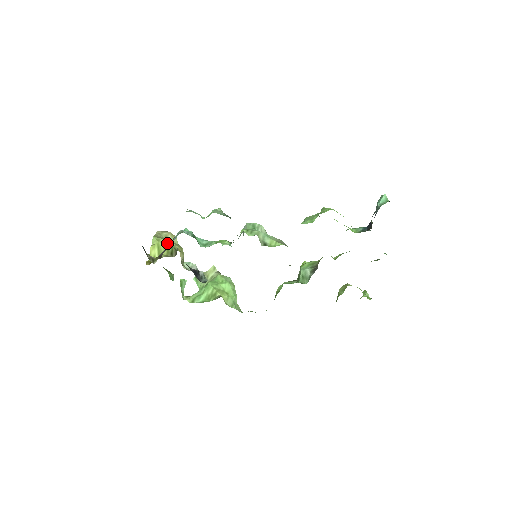
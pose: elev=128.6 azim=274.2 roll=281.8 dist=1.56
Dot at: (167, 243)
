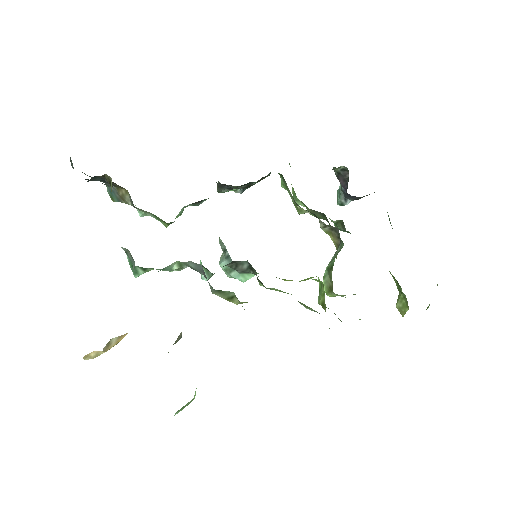
Dot at: occluded
